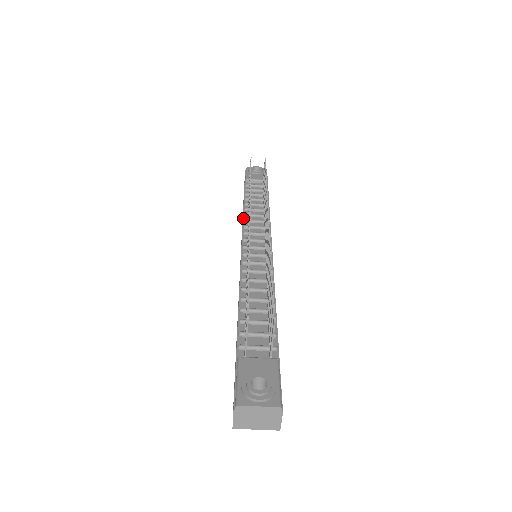
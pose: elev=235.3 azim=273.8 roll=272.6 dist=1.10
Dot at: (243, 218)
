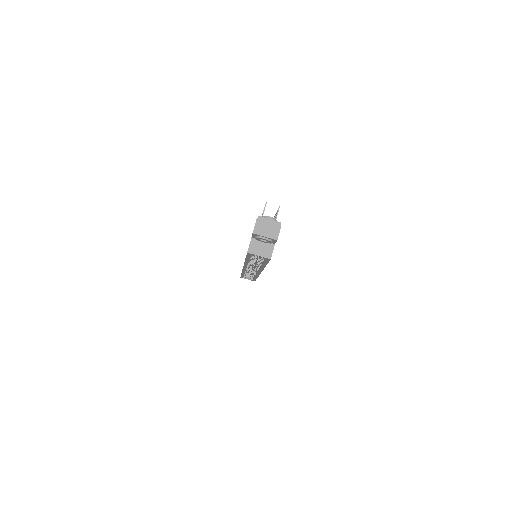
Dot at: occluded
